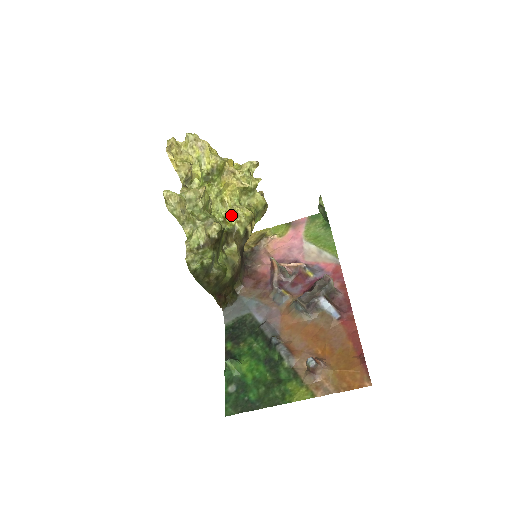
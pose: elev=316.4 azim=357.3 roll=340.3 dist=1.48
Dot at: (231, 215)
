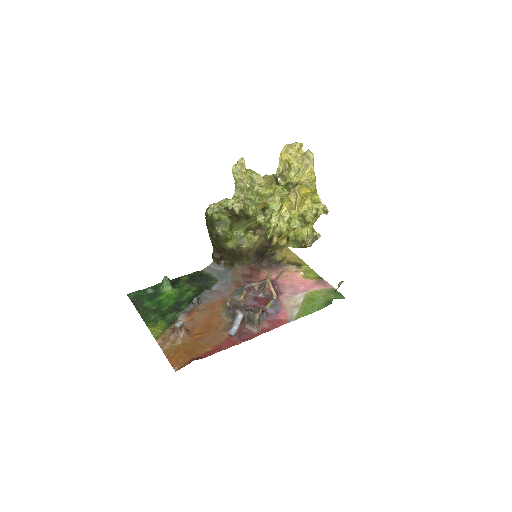
Dot at: (277, 221)
